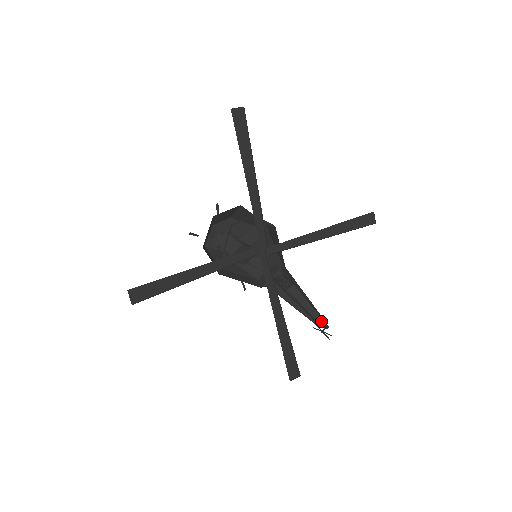
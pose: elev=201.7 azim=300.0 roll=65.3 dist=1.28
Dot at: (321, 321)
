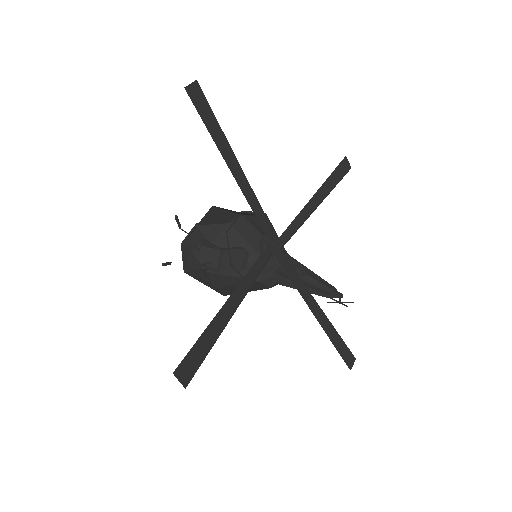
Dot at: (334, 293)
